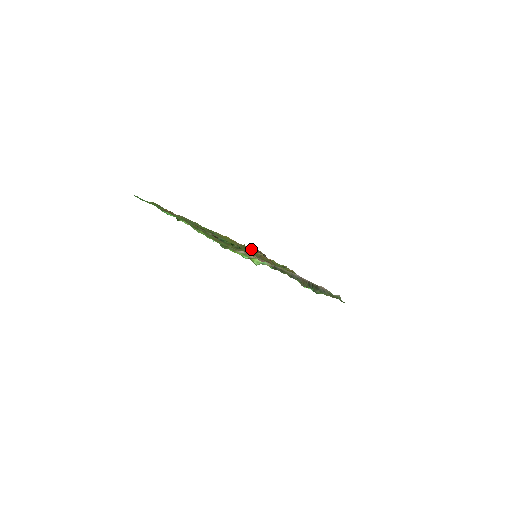
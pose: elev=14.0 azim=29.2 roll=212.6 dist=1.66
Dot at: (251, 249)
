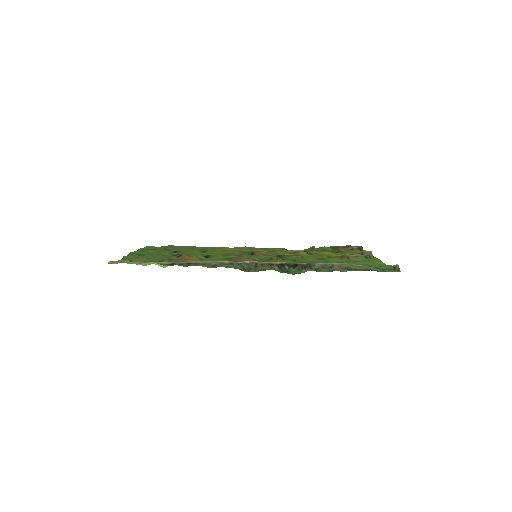
Dot at: (283, 250)
